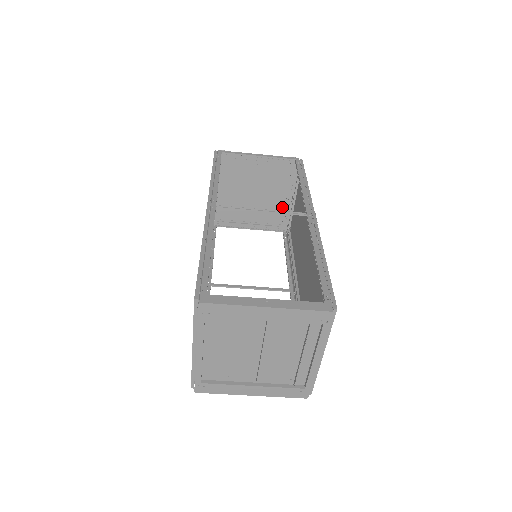
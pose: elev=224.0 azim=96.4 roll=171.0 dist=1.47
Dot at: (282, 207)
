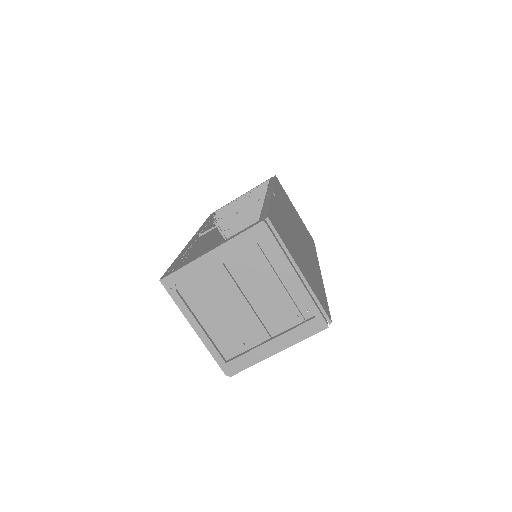
Dot at: occluded
